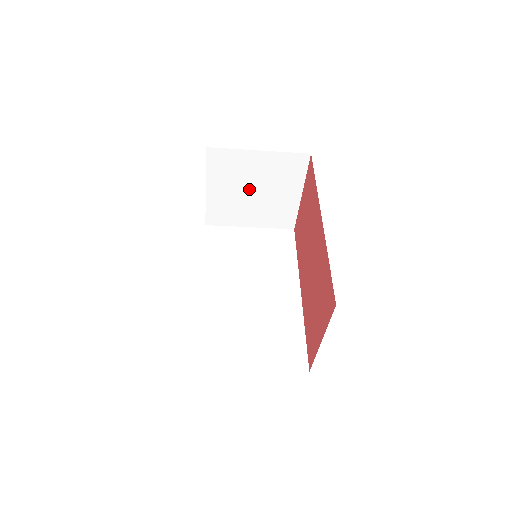
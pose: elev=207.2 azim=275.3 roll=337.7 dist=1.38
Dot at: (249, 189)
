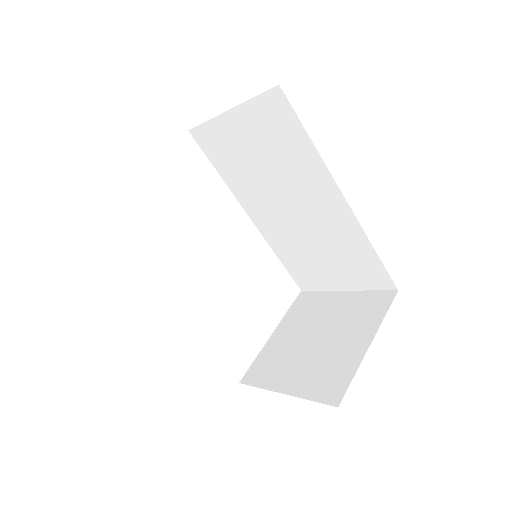
Dot at: occluded
